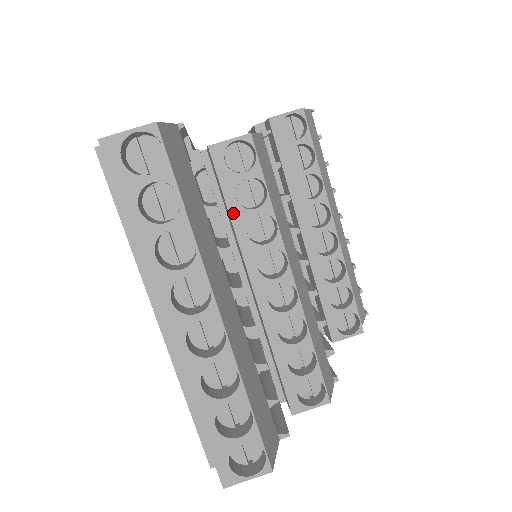
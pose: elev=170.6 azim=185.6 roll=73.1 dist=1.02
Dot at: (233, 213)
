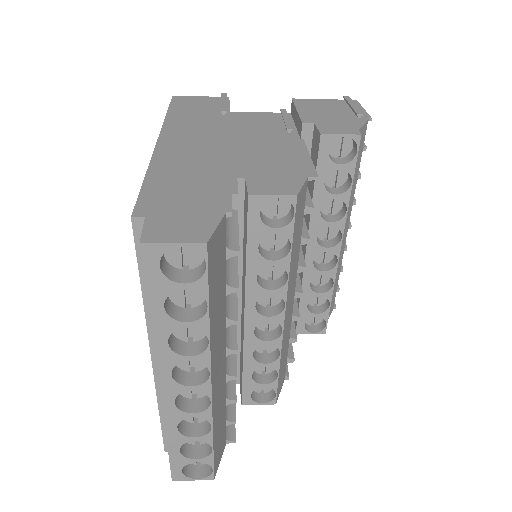
Dot at: (250, 258)
